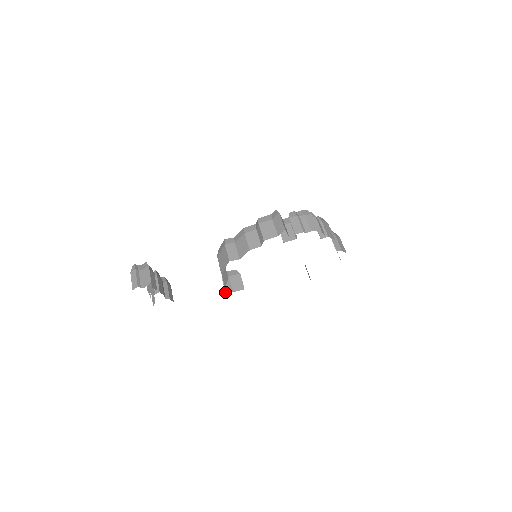
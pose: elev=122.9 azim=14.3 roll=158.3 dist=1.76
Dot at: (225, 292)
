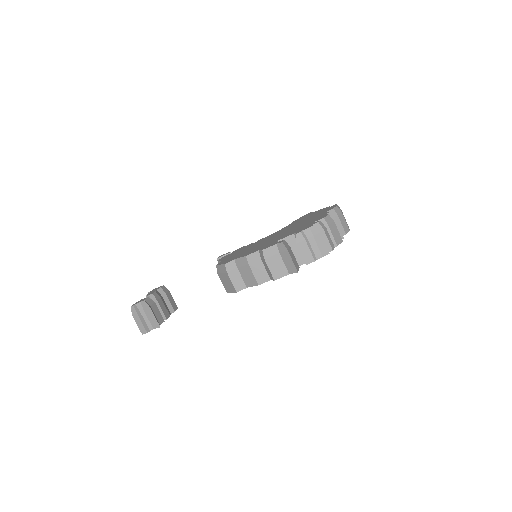
Dot at: occluded
